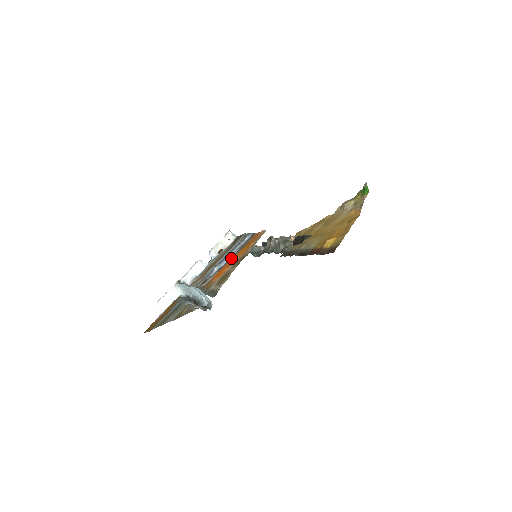
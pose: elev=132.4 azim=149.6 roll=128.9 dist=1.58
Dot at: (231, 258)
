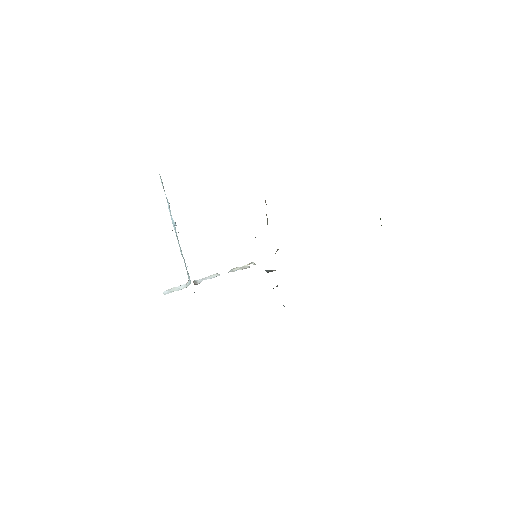
Dot at: occluded
